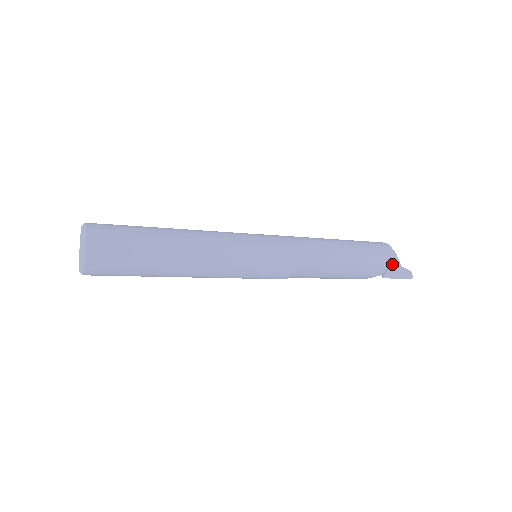
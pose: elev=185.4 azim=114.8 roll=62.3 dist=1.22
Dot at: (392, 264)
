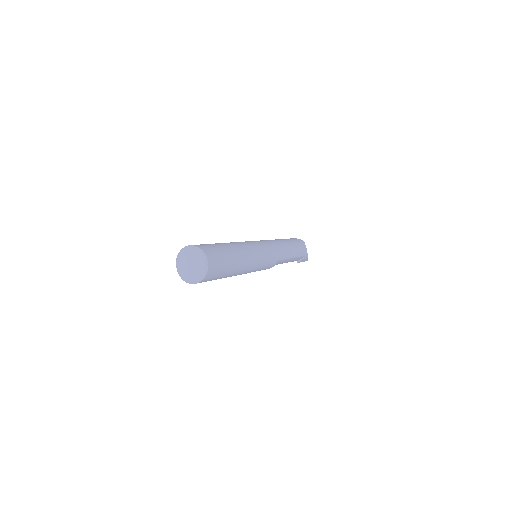
Dot at: (306, 256)
